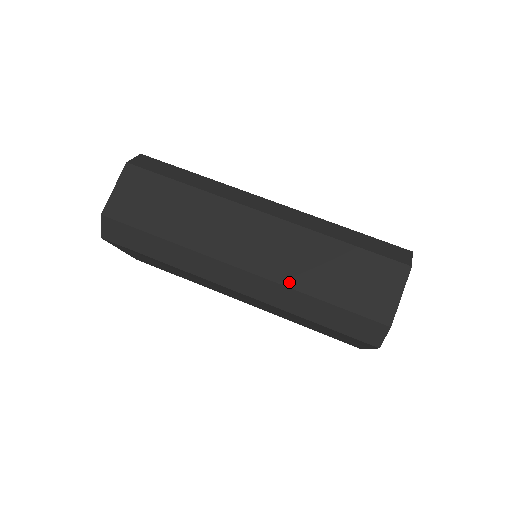
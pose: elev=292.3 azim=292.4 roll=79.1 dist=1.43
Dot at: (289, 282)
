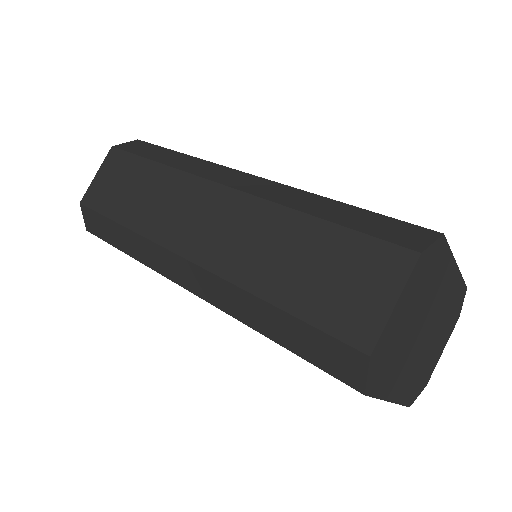
Dot at: (236, 277)
